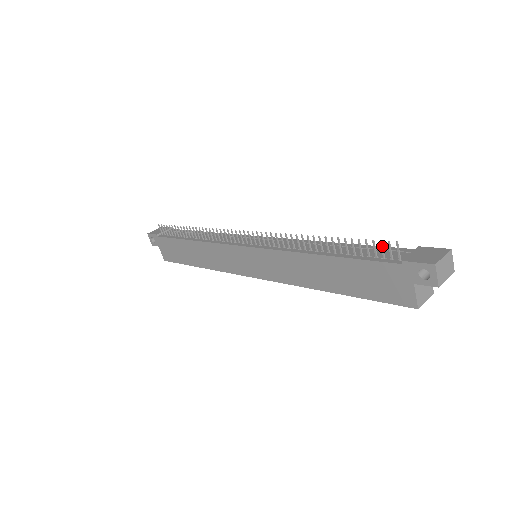
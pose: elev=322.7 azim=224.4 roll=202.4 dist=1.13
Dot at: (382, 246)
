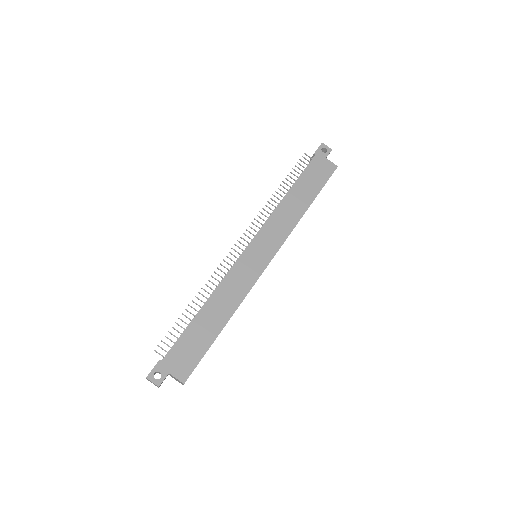
Dot at: (302, 161)
